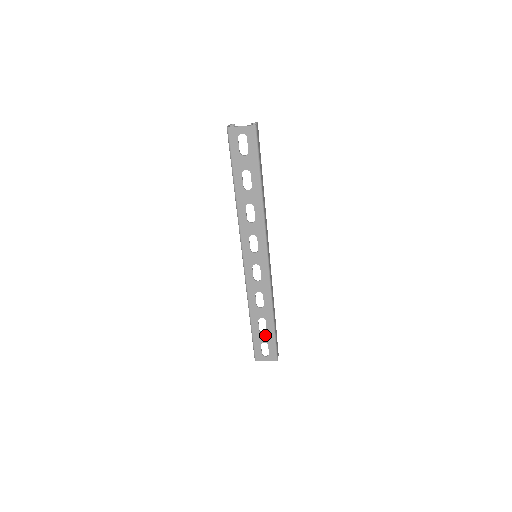
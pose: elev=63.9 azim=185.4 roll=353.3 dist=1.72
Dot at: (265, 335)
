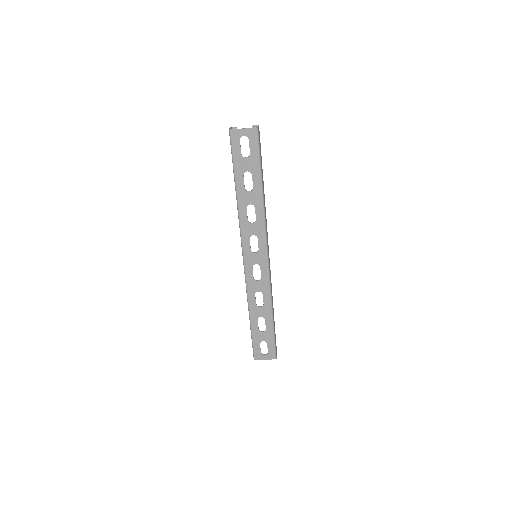
Dot at: (264, 334)
